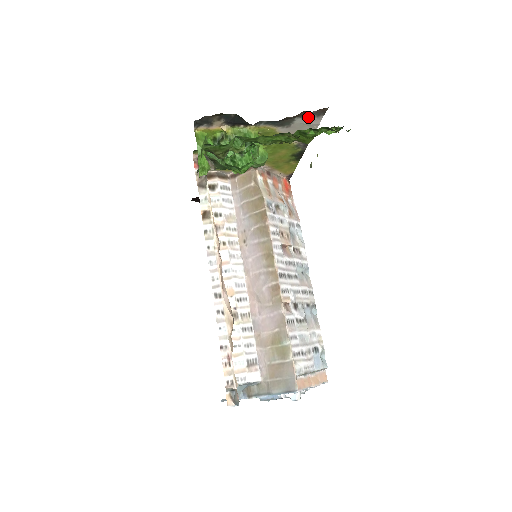
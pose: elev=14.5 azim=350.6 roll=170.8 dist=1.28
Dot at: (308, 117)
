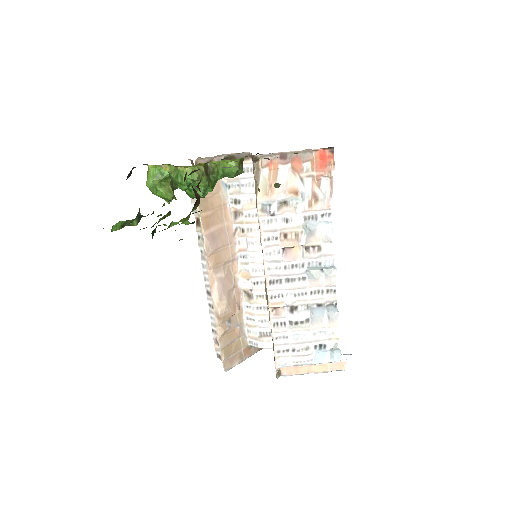
Dot at: occluded
